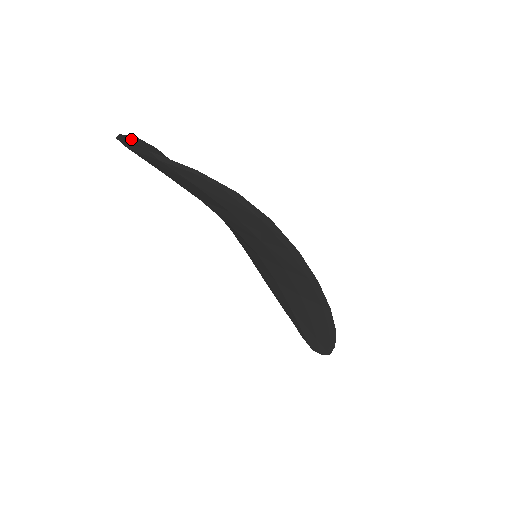
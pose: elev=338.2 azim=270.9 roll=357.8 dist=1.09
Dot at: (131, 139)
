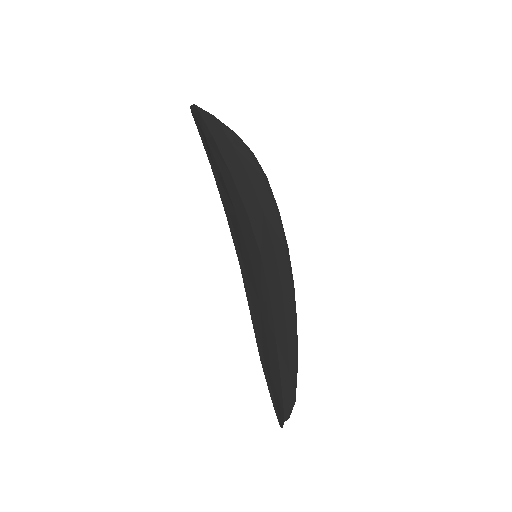
Dot at: (221, 123)
